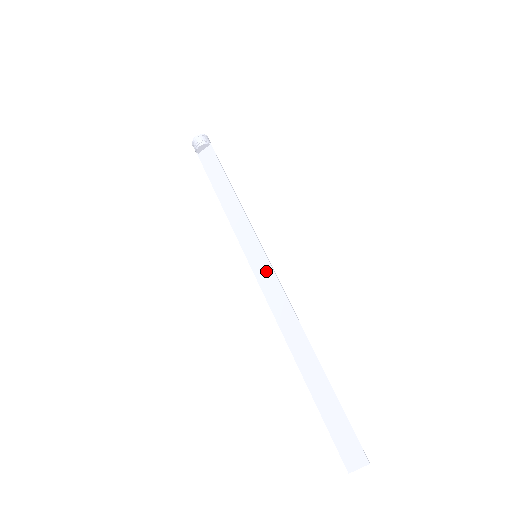
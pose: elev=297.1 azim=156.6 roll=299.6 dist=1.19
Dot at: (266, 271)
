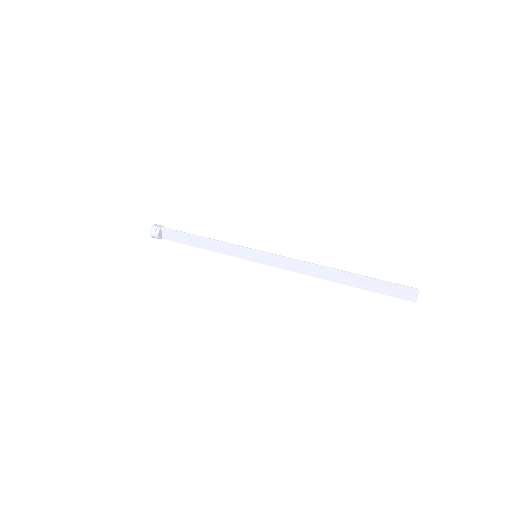
Dot at: (270, 258)
